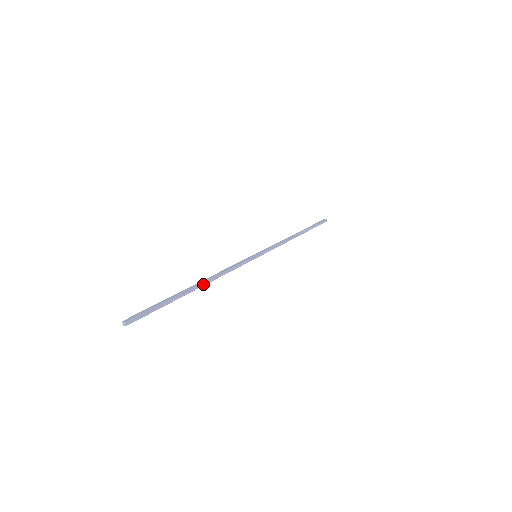
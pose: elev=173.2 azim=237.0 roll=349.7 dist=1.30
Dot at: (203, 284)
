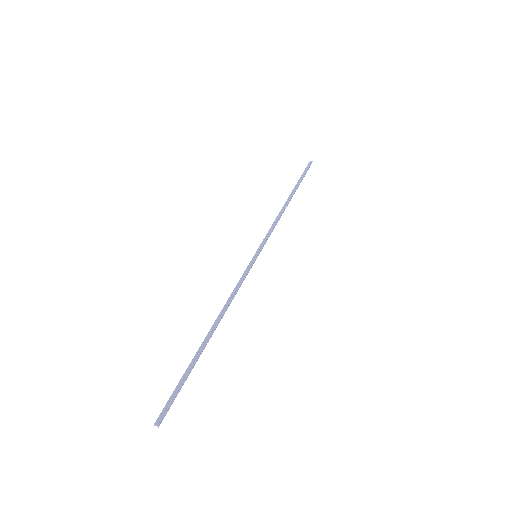
Dot at: (215, 326)
